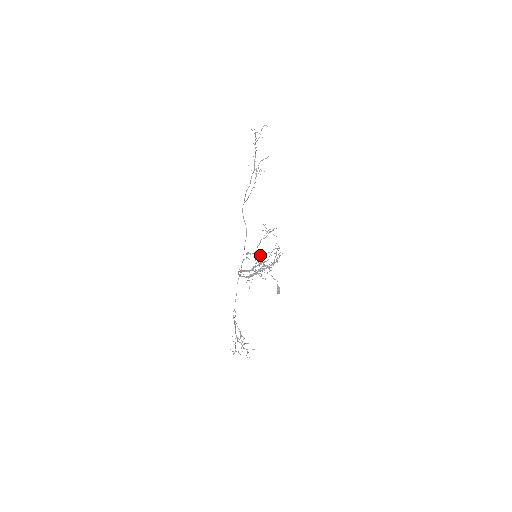
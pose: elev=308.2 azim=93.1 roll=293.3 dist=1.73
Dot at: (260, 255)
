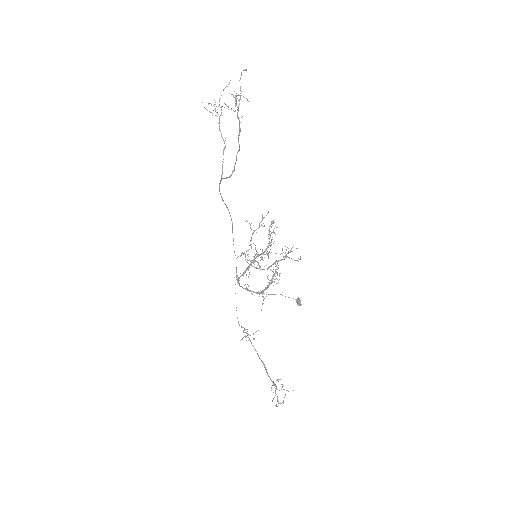
Dot at: occluded
